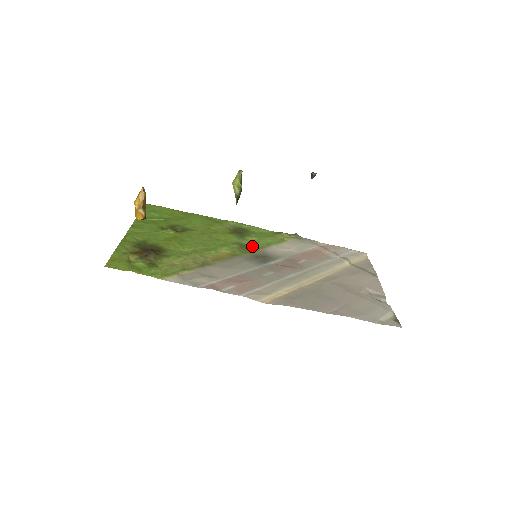
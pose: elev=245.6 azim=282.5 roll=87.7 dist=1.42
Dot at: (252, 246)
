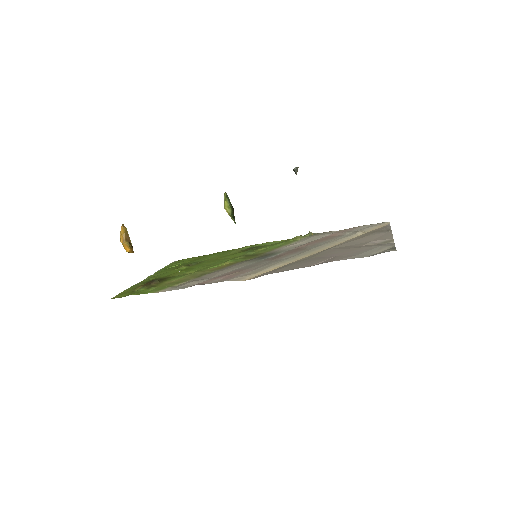
Dot at: (258, 253)
